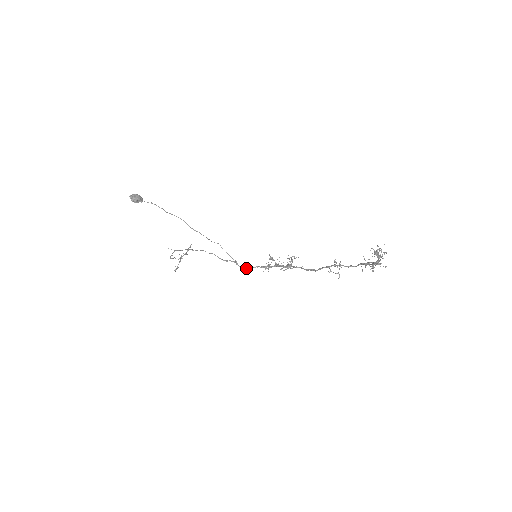
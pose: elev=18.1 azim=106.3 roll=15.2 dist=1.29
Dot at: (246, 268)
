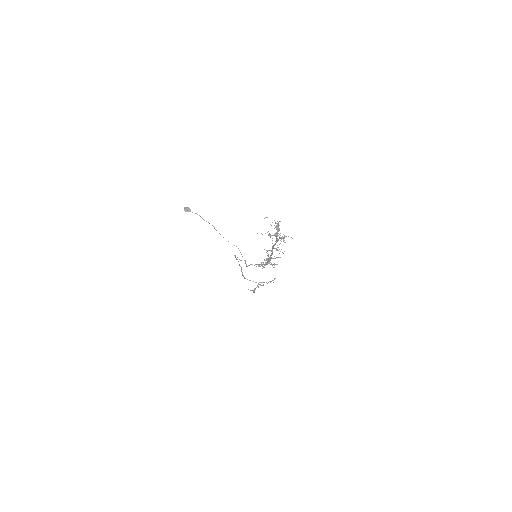
Dot at: (249, 265)
